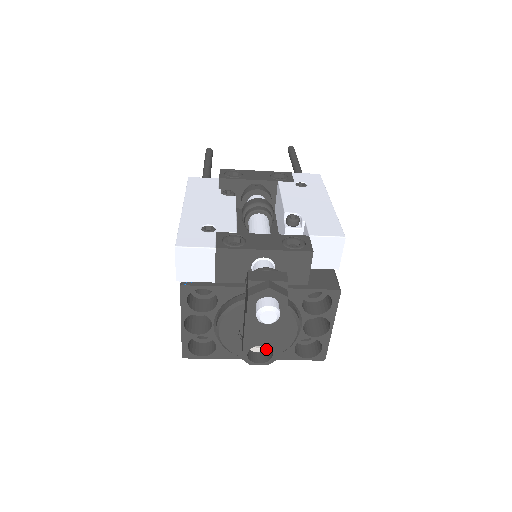
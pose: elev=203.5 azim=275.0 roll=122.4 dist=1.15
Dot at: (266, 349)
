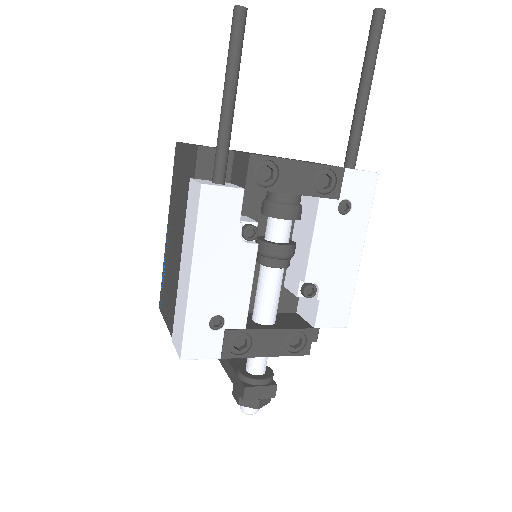
Dot at: occluded
